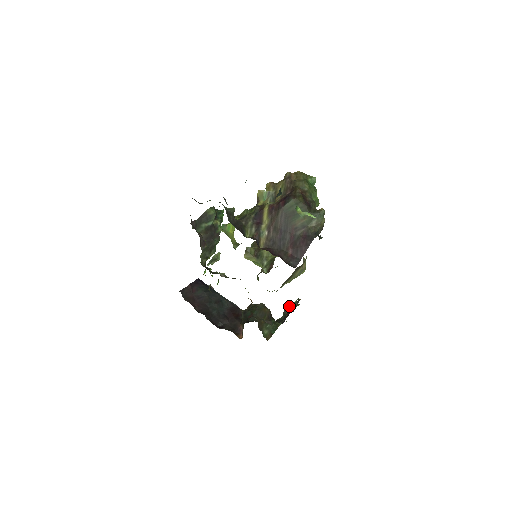
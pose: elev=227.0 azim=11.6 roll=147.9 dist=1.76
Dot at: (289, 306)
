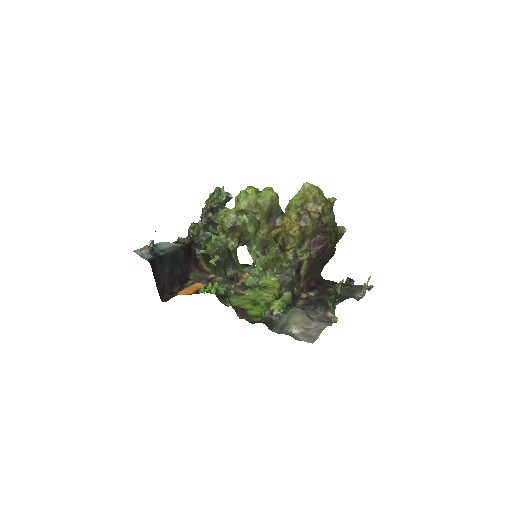
Dot at: occluded
